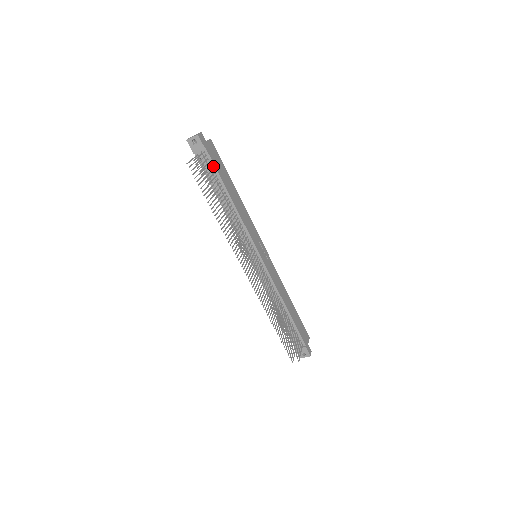
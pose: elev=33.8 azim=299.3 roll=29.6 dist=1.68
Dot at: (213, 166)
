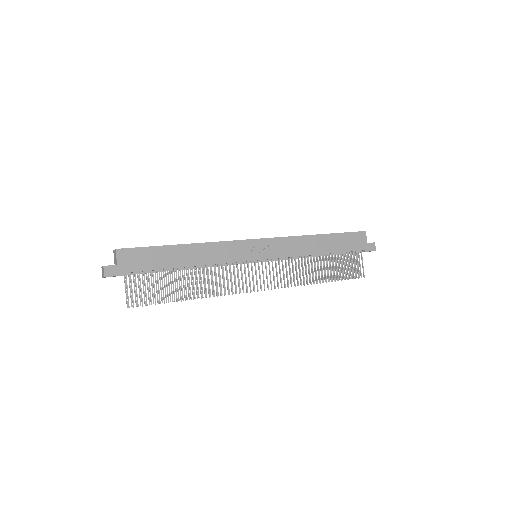
Dot at: (145, 271)
